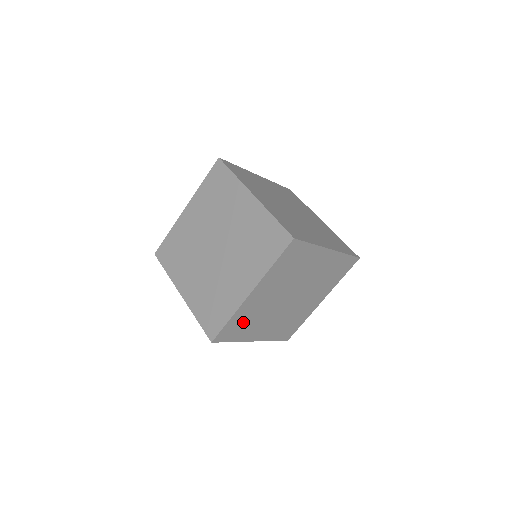
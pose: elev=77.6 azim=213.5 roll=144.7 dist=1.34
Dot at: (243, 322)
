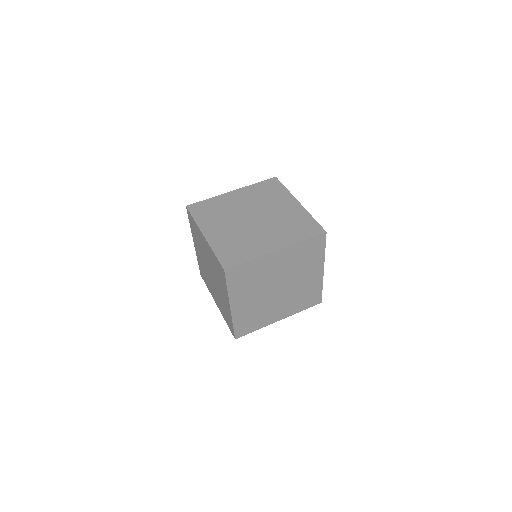
Dot at: (249, 319)
